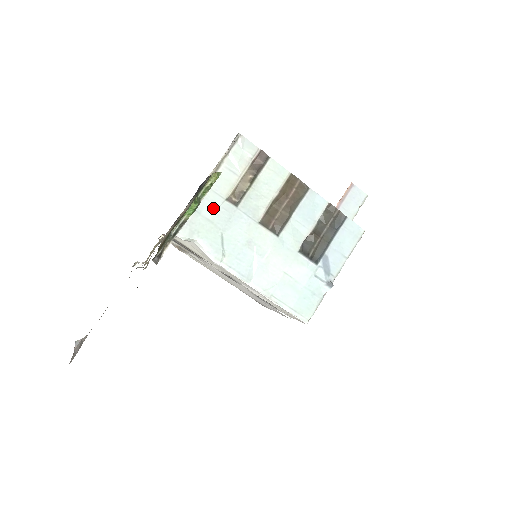
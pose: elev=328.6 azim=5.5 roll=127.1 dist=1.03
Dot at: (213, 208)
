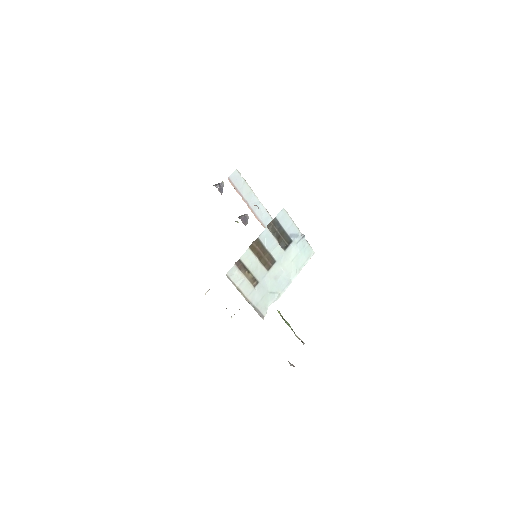
Dot at: (257, 296)
